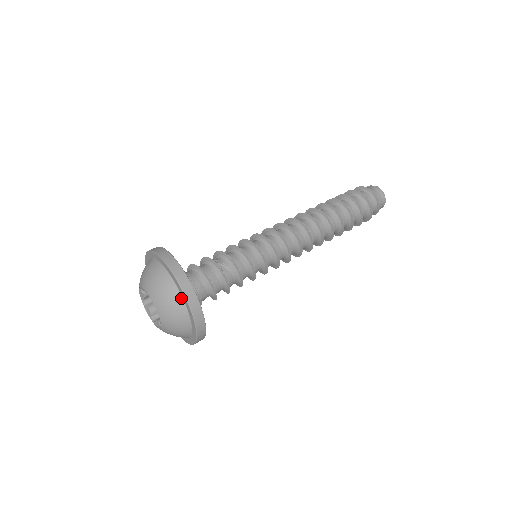
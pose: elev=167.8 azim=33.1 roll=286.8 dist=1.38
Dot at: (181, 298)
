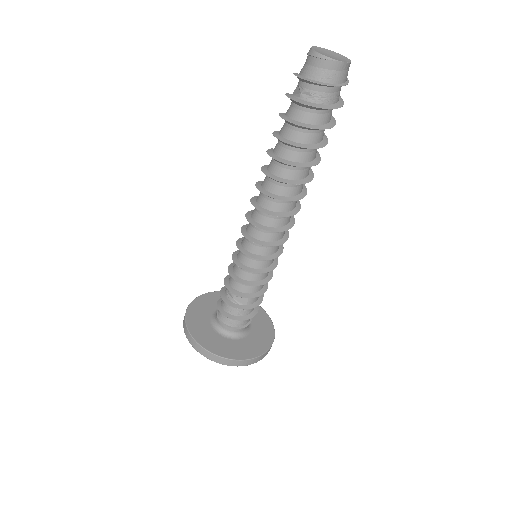
Dot at: occluded
